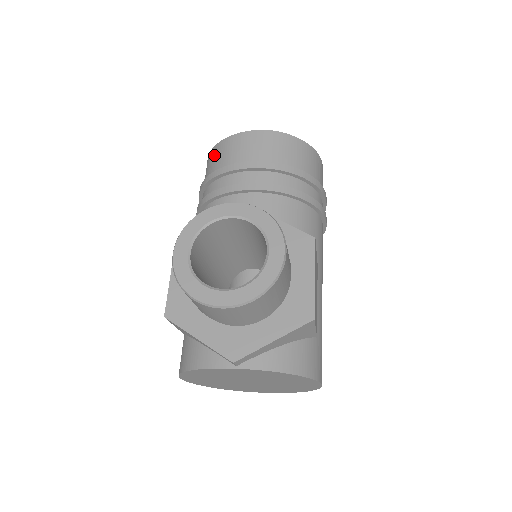
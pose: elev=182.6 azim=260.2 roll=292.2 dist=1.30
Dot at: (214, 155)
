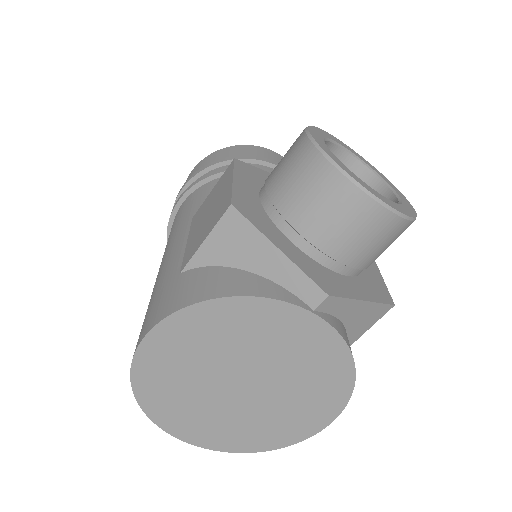
Dot at: (232, 150)
